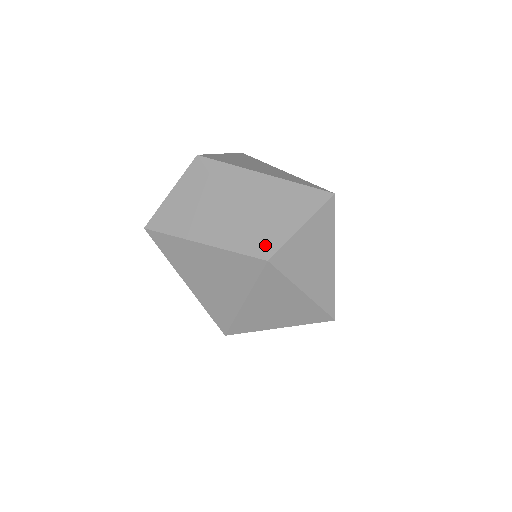
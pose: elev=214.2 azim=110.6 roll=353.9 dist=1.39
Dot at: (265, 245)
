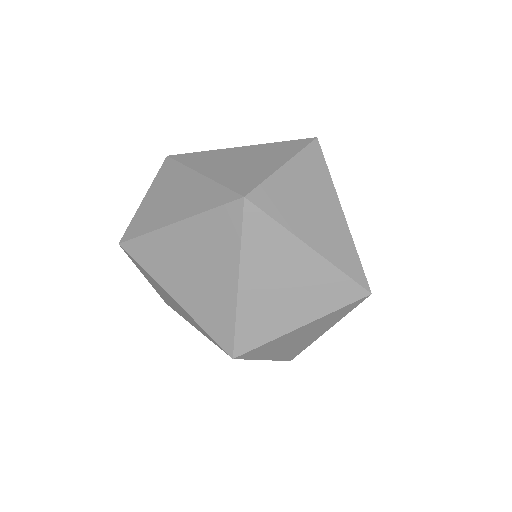
Dot at: (240, 187)
